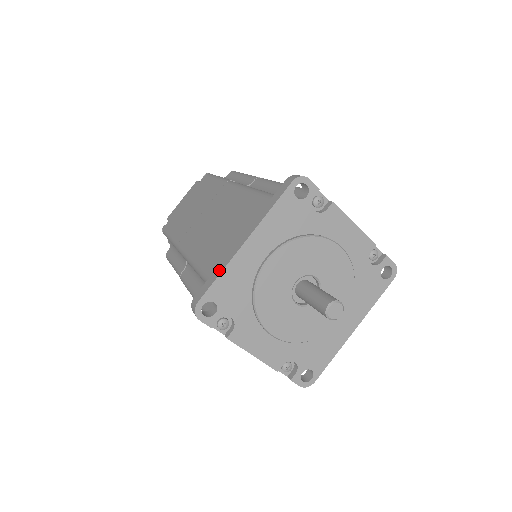
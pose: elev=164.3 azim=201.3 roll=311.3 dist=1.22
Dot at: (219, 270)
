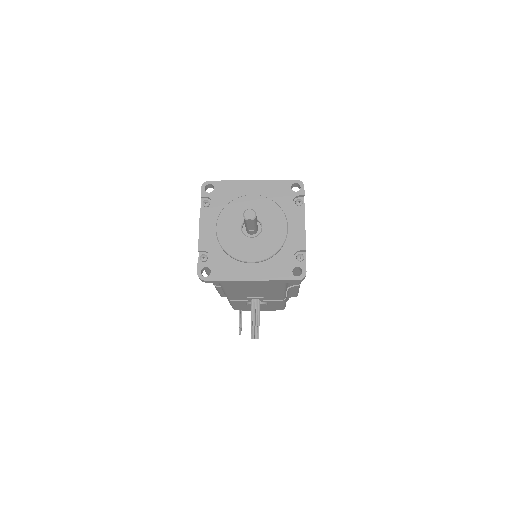
Dot at: (231, 182)
